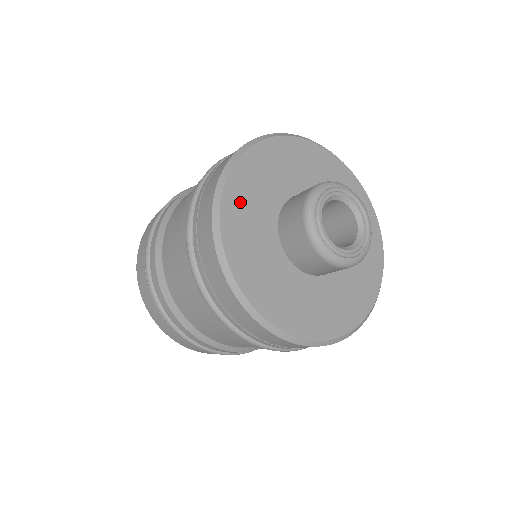
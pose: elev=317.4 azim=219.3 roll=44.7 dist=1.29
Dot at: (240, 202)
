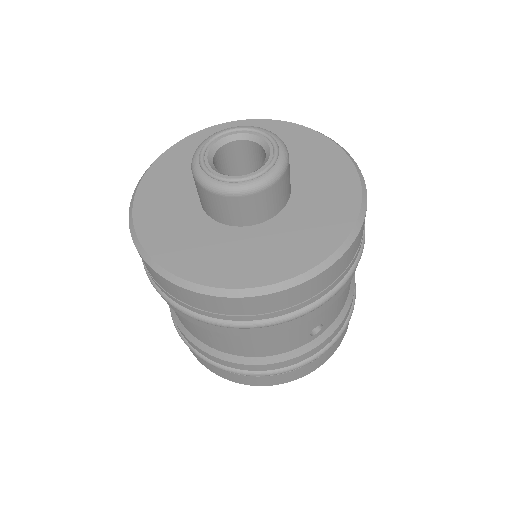
Dot at: (161, 179)
